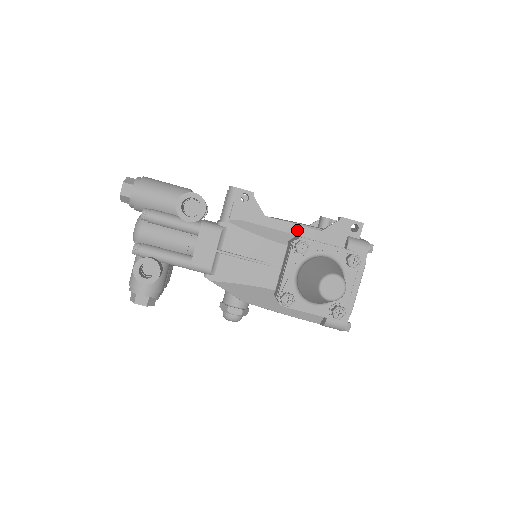
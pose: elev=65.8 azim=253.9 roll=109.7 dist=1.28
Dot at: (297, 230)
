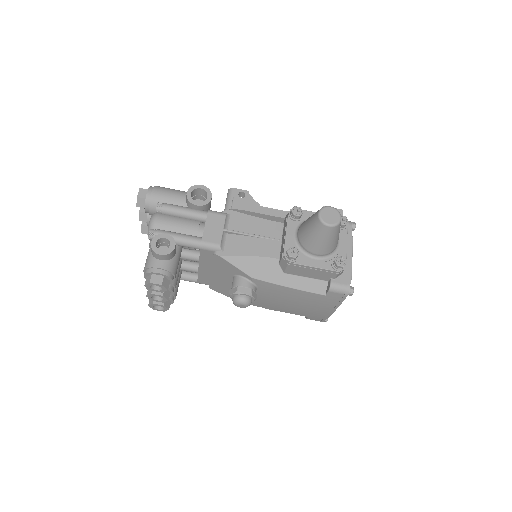
Dot at: occluded
